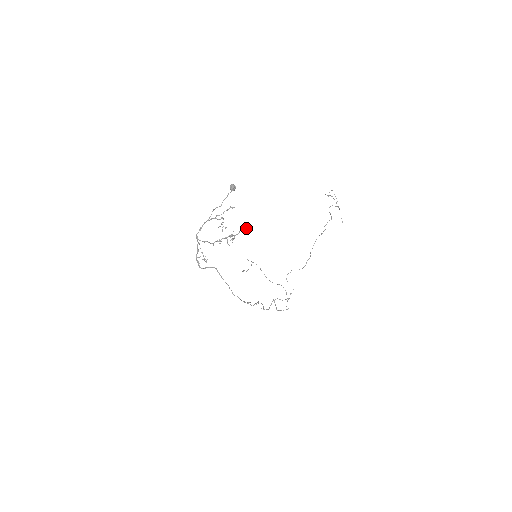
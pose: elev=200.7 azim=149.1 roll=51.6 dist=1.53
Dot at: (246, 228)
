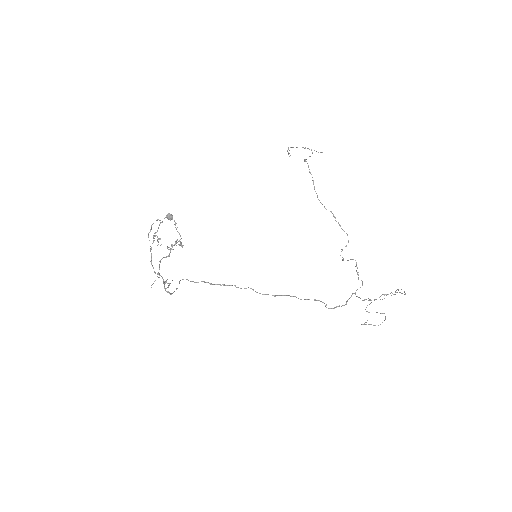
Dot at: (175, 223)
